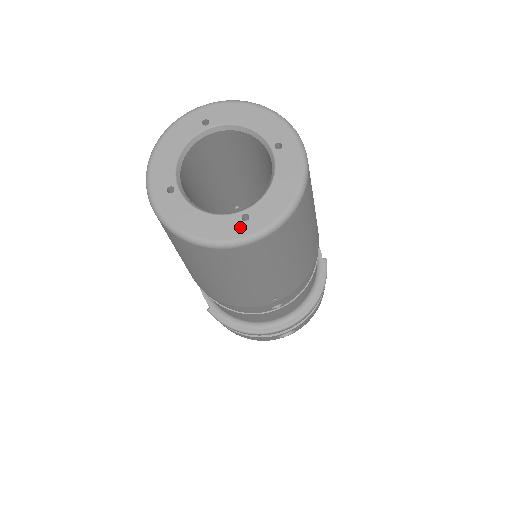
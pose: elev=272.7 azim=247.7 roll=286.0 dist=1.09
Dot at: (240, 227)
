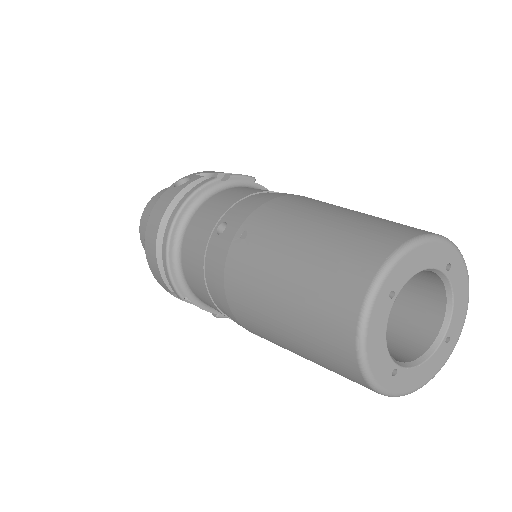
Dot at: (447, 350)
